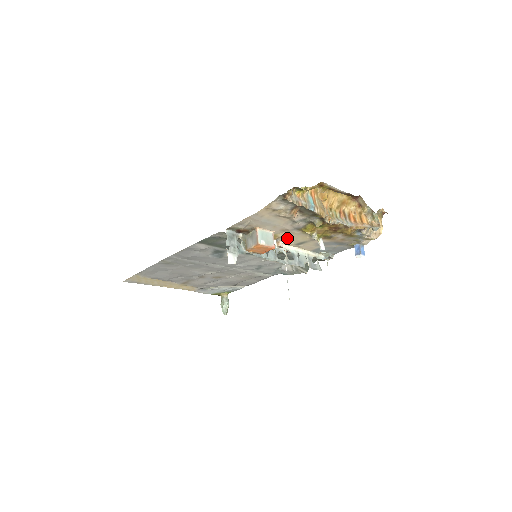
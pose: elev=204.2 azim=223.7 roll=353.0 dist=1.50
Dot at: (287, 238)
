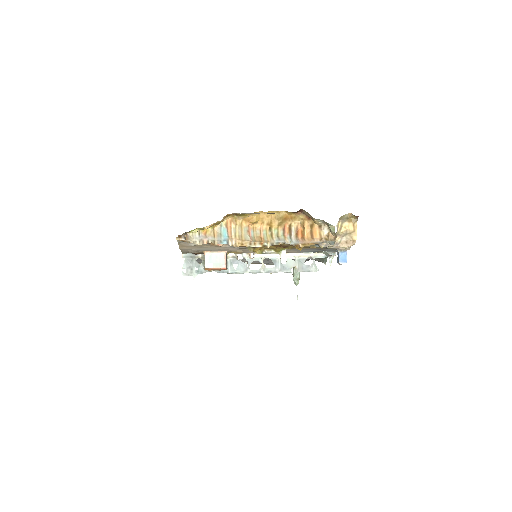
Dot at: (252, 251)
